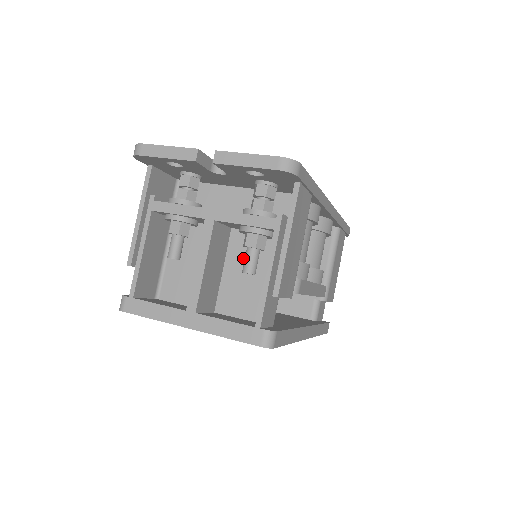
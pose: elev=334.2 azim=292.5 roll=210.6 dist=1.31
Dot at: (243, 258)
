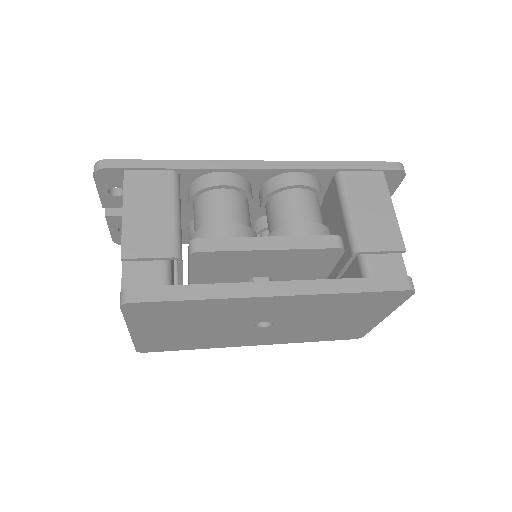
Dot at: occluded
